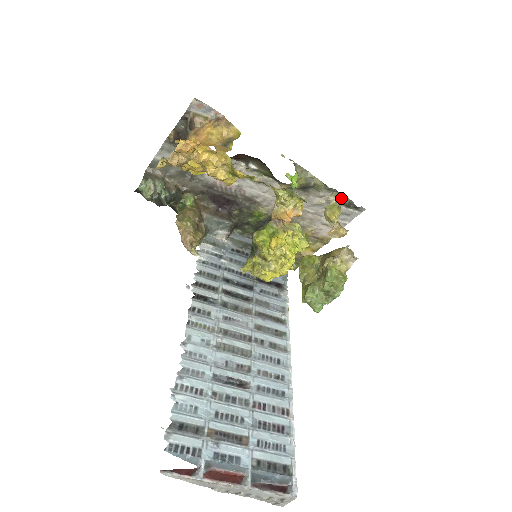
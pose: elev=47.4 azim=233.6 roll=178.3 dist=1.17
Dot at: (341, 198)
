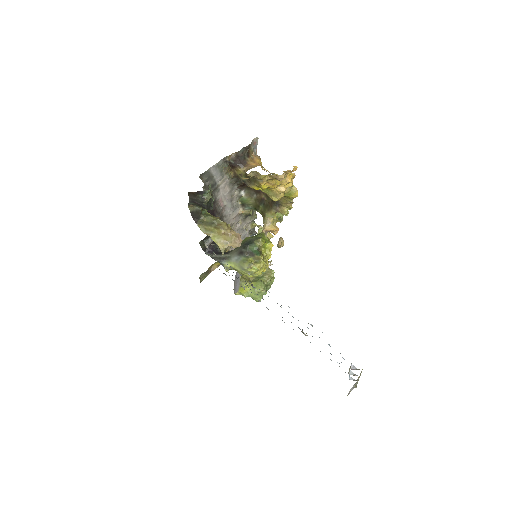
Dot at: (252, 227)
